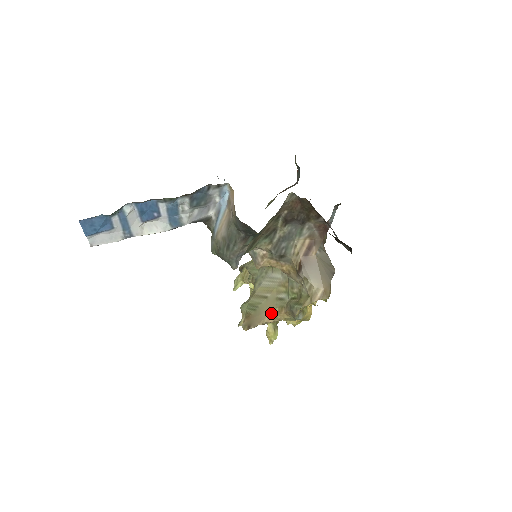
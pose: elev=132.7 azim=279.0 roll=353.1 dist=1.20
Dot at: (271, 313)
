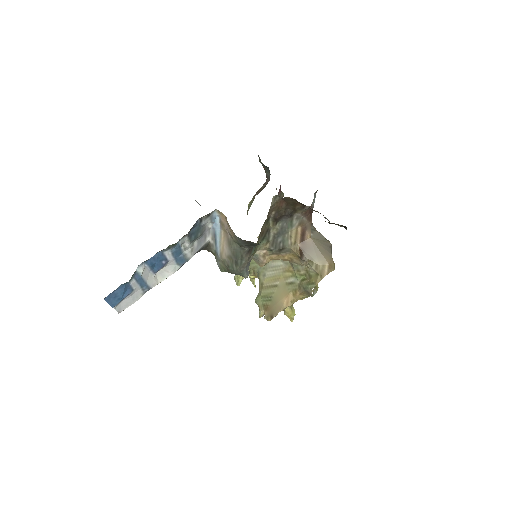
Dot at: (287, 298)
